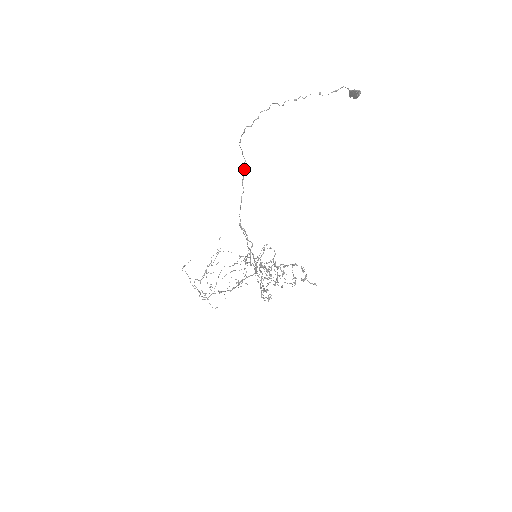
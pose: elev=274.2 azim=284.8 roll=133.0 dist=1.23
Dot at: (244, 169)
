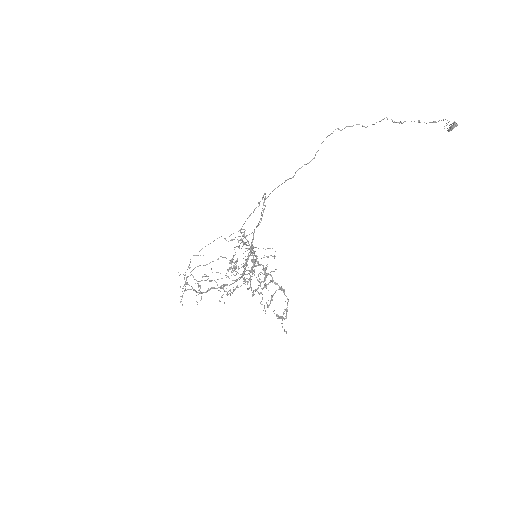
Dot at: occluded
